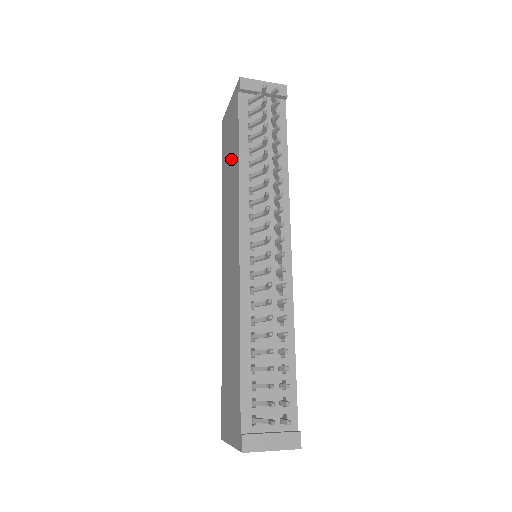
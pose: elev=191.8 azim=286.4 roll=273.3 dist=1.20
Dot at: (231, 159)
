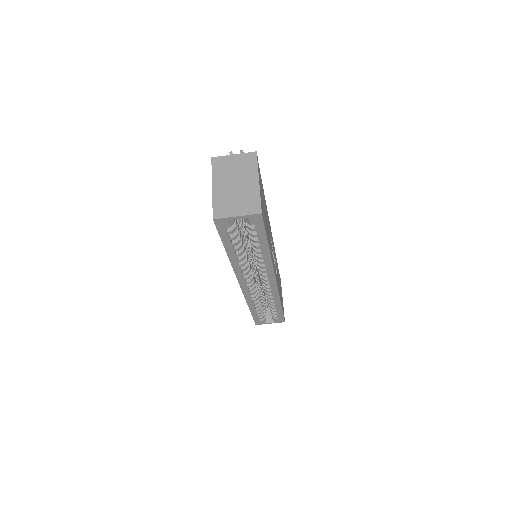
Dot at: occluded
